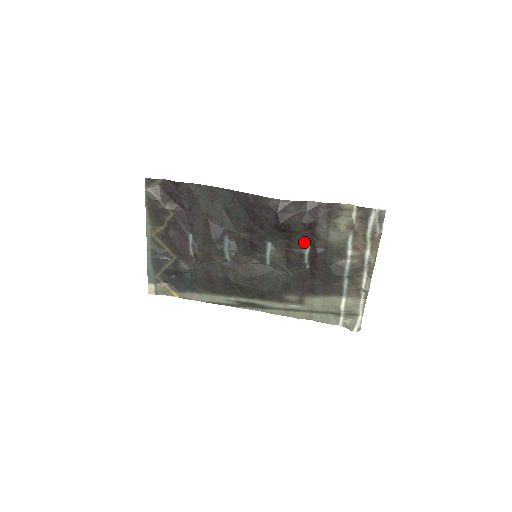
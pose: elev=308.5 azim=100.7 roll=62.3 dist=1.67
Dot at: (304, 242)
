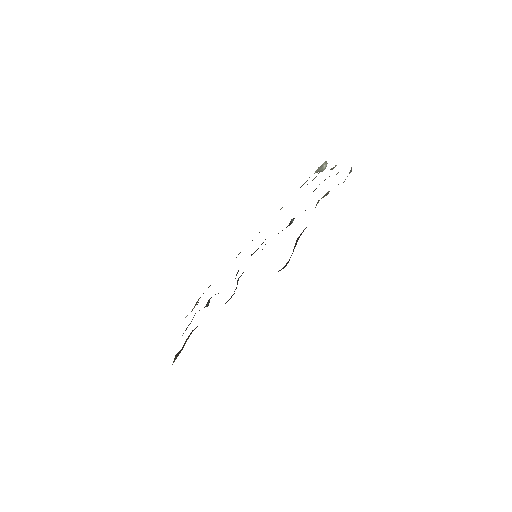
Dot at: occluded
